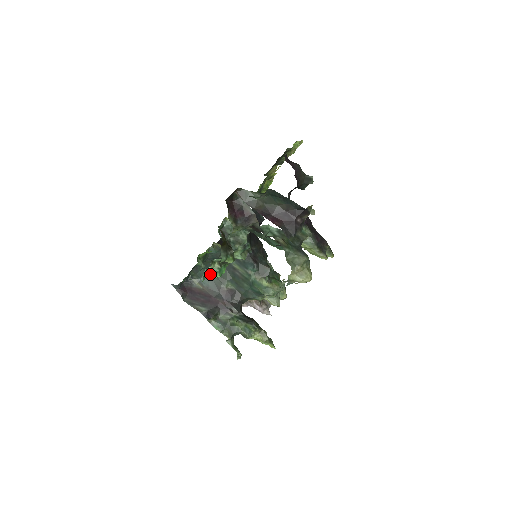
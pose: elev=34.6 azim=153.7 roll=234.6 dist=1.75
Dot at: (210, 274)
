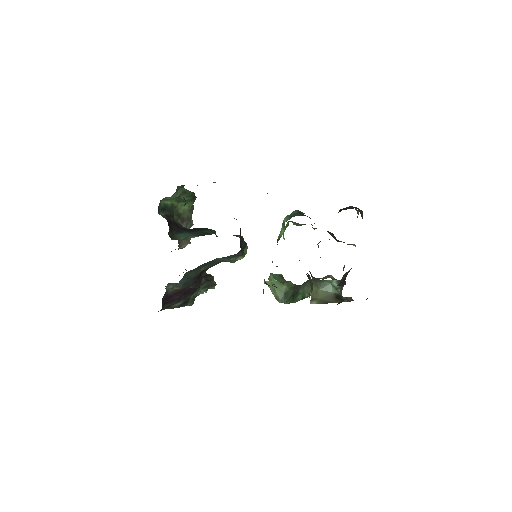
Dot at: (188, 273)
